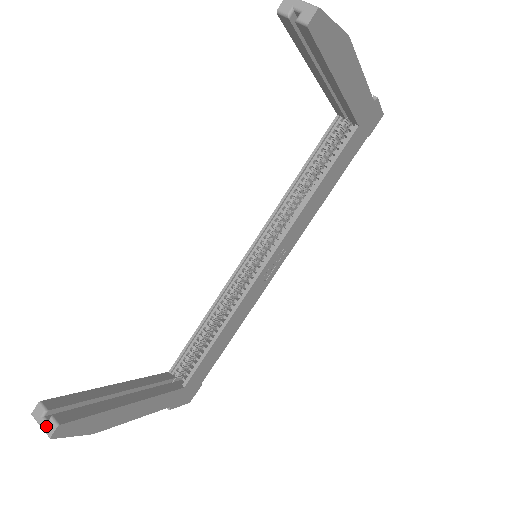
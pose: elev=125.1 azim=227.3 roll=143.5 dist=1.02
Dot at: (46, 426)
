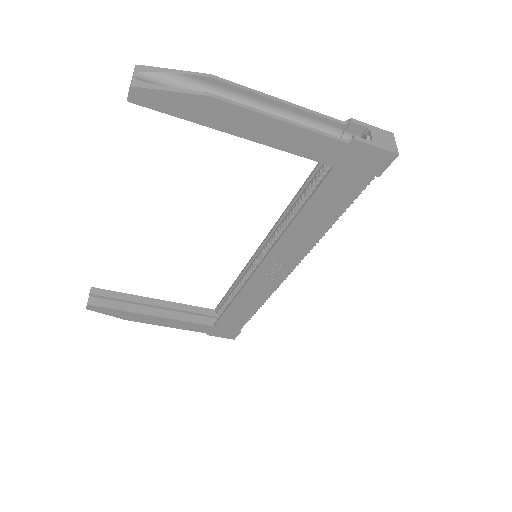
Dot at: occluded
